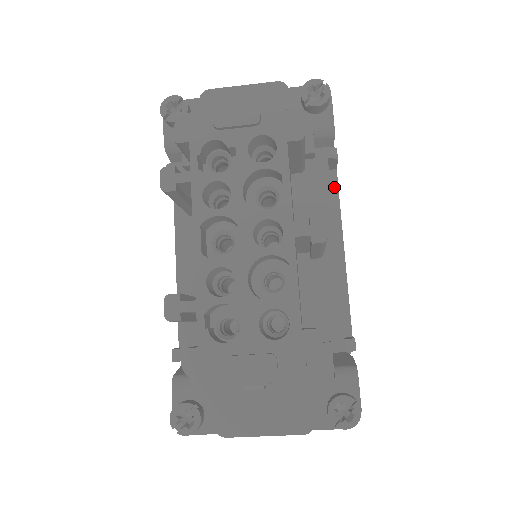
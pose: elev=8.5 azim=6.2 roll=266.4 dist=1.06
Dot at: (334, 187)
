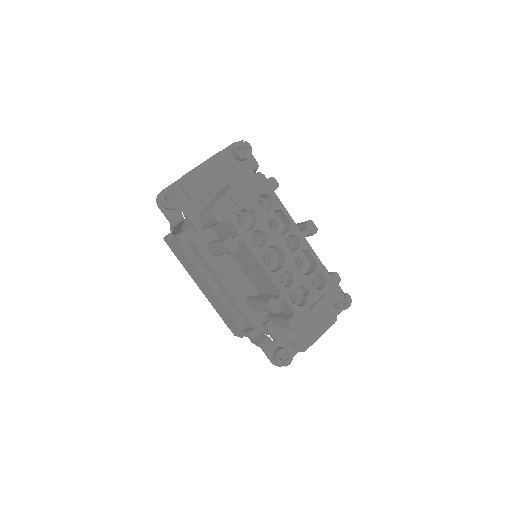
Dot at: occluded
